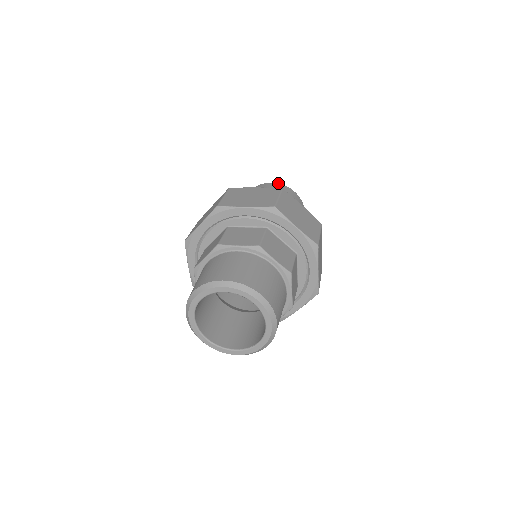
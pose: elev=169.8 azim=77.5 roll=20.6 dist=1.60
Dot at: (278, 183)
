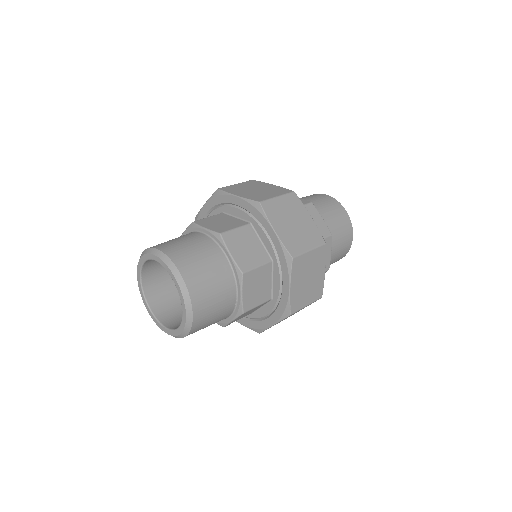
Dot at: occluded
